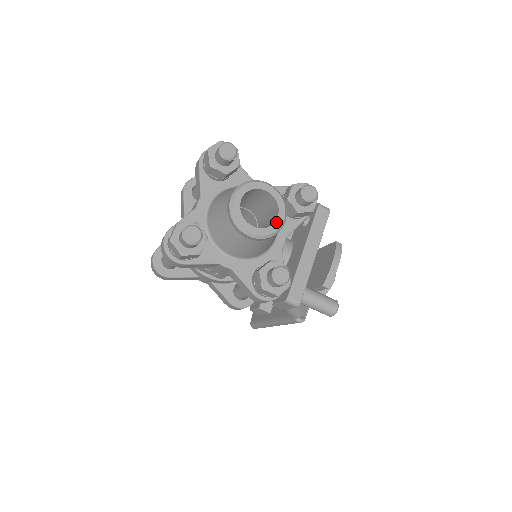
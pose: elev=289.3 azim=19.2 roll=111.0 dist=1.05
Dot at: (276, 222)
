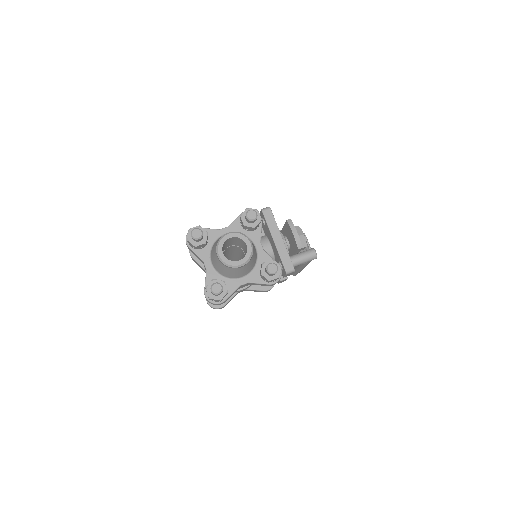
Dot at: (248, 248)
